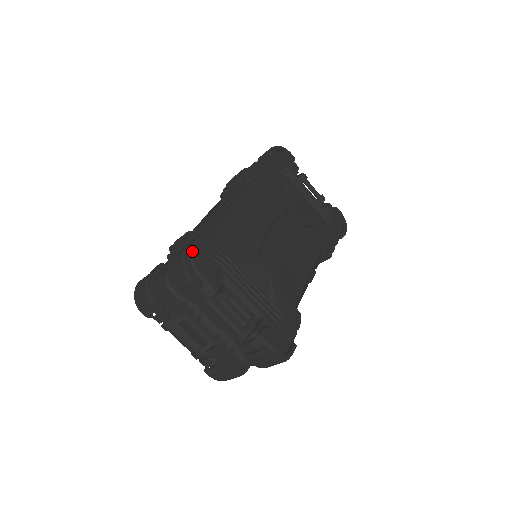
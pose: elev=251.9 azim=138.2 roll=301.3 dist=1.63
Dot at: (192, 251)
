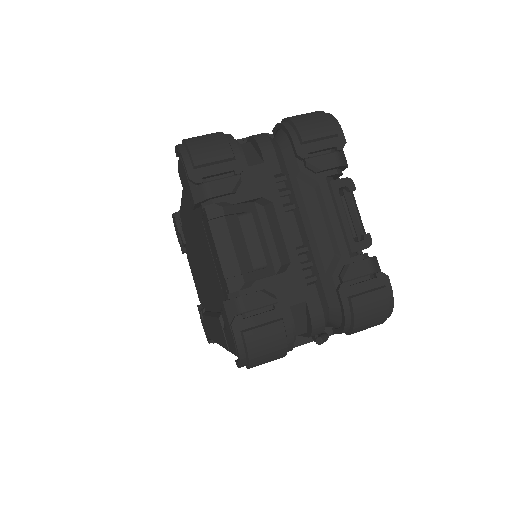
Dot at: occluded
